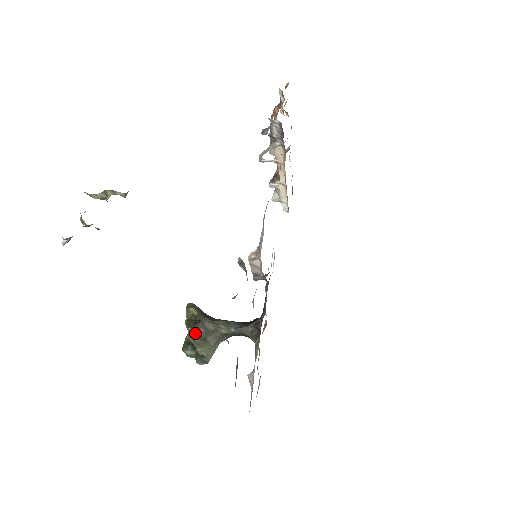
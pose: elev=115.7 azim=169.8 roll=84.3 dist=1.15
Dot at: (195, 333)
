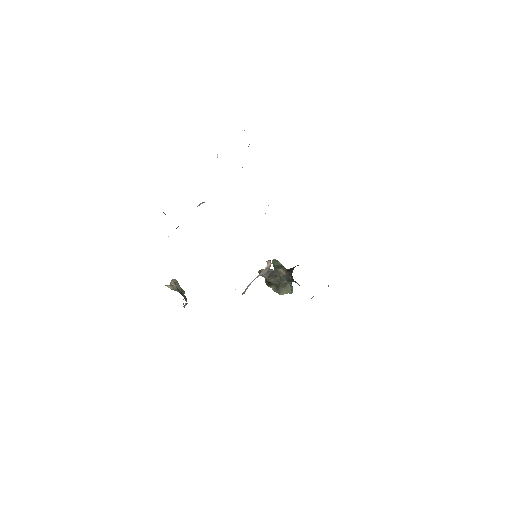
Dot at: (272, 288)
